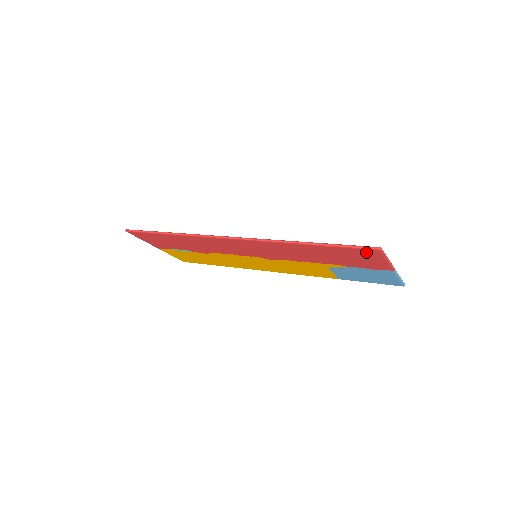
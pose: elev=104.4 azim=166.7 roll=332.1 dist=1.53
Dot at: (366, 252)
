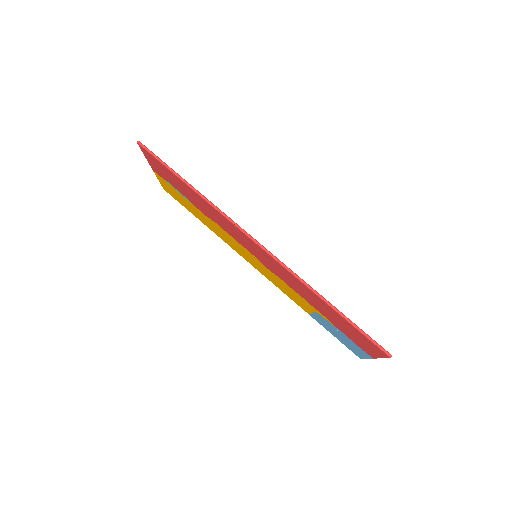
Dot at: (374, 346)
